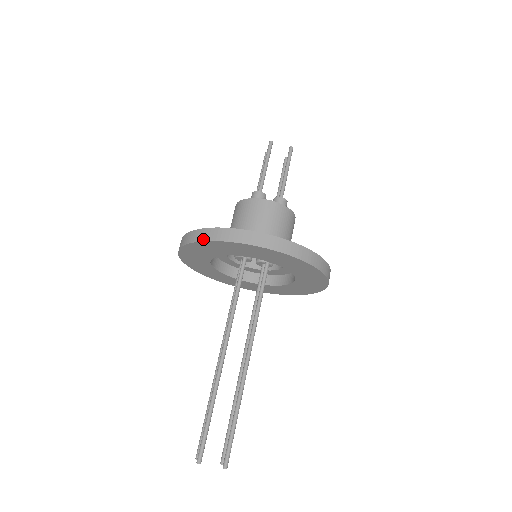
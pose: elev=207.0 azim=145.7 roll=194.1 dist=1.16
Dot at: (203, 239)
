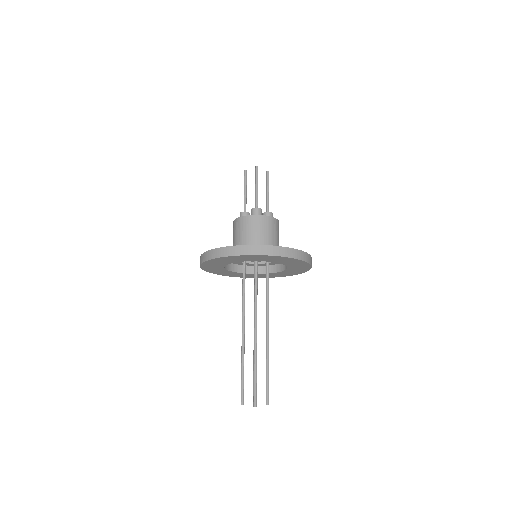
Dot at: (200, 266)
